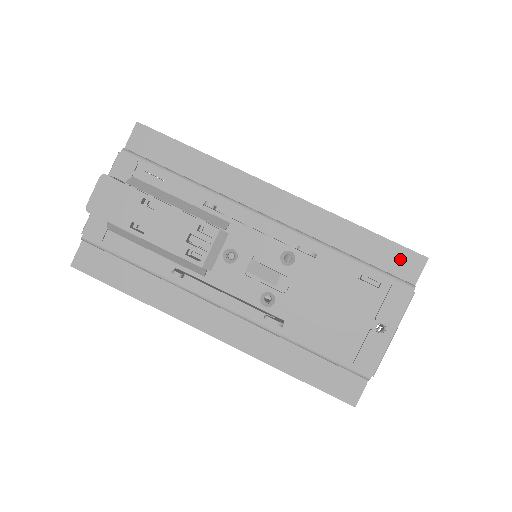
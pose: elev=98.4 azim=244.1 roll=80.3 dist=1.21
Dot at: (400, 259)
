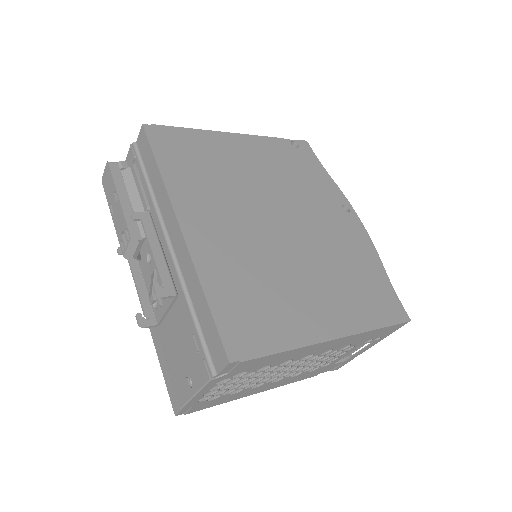
Dot at: (216, 345)
